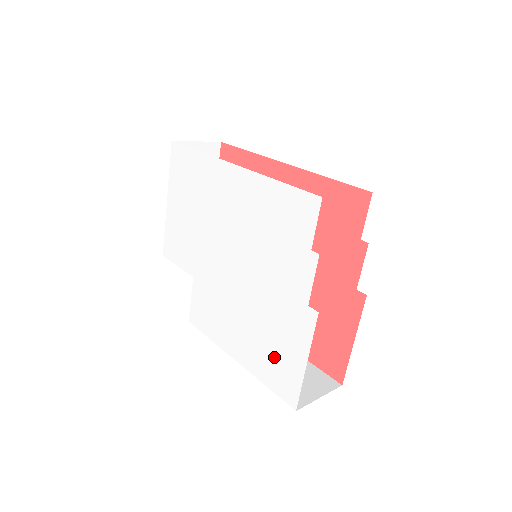
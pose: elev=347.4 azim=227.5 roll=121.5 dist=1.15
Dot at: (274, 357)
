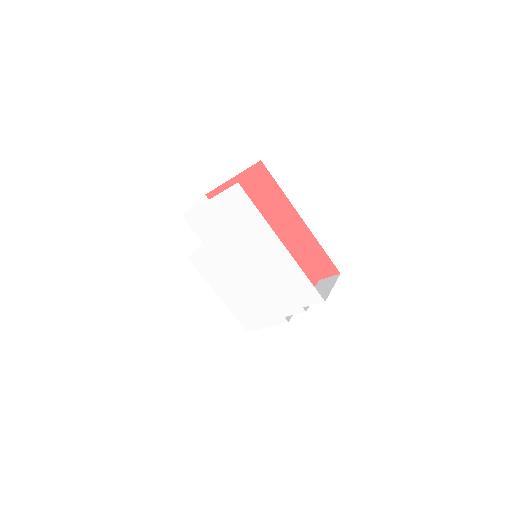
Dot at: (248, 313)
